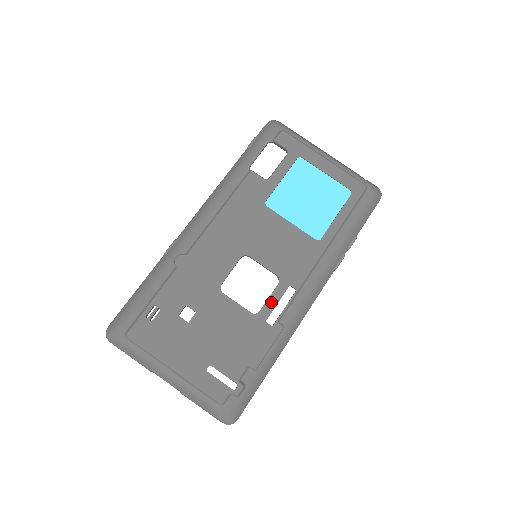
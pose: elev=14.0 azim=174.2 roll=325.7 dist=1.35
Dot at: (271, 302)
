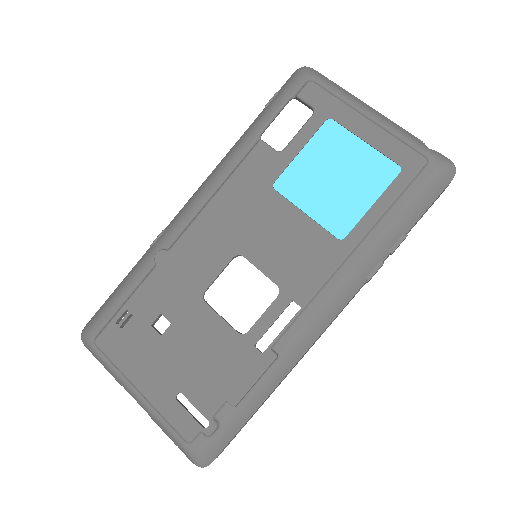
Dot at: (264, 321)
